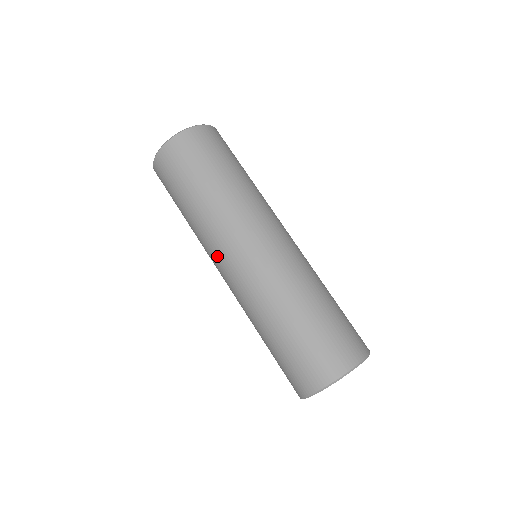
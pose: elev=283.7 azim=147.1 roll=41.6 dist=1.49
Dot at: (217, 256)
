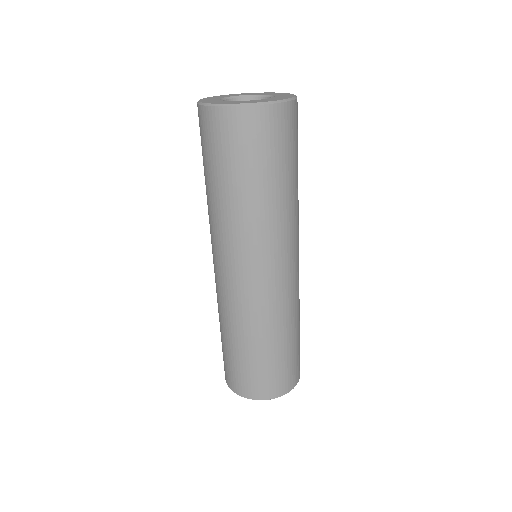
Dot at: (248, 259)
